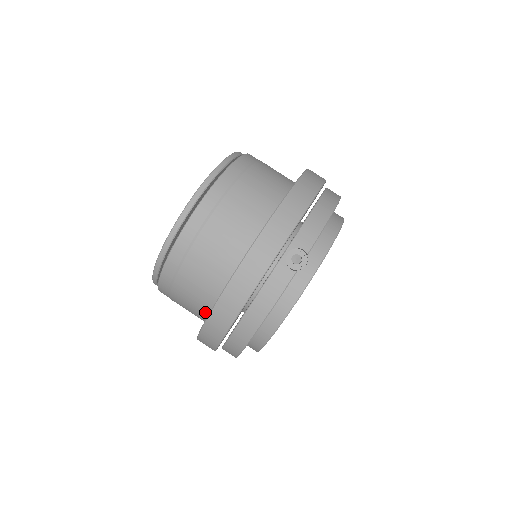
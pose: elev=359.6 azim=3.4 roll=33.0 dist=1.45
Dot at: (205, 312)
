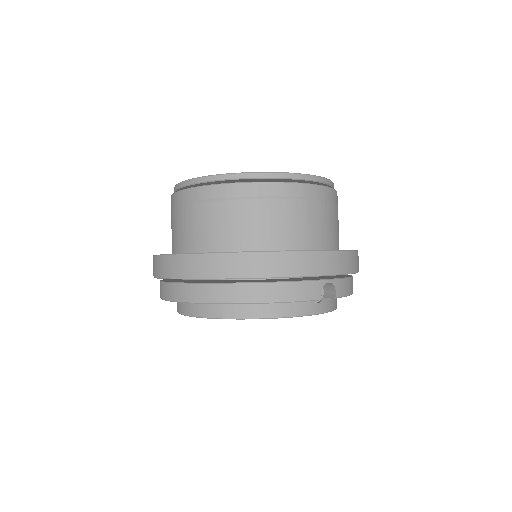
Dot at: (214, 246)
